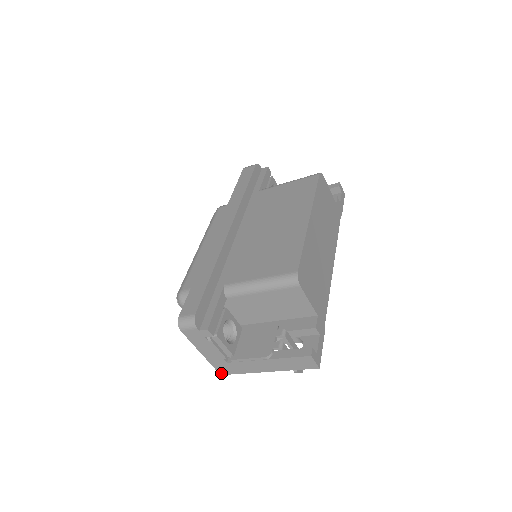
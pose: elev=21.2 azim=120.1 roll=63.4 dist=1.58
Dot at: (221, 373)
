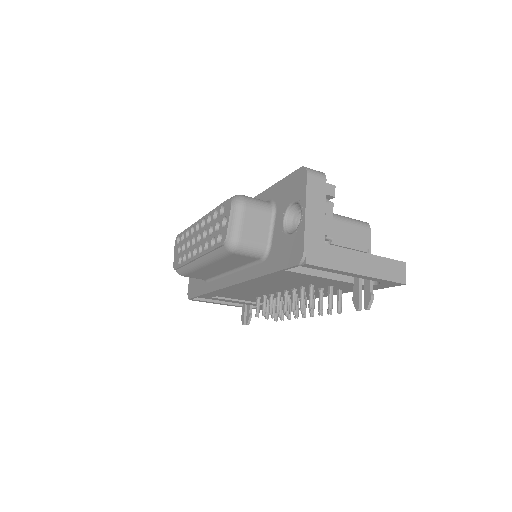
Dot at: (306, 260)
